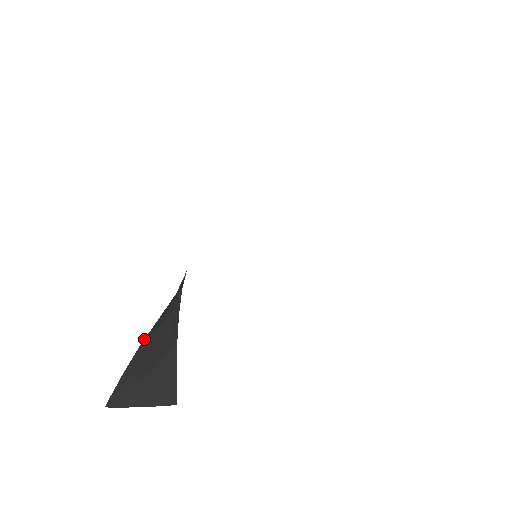
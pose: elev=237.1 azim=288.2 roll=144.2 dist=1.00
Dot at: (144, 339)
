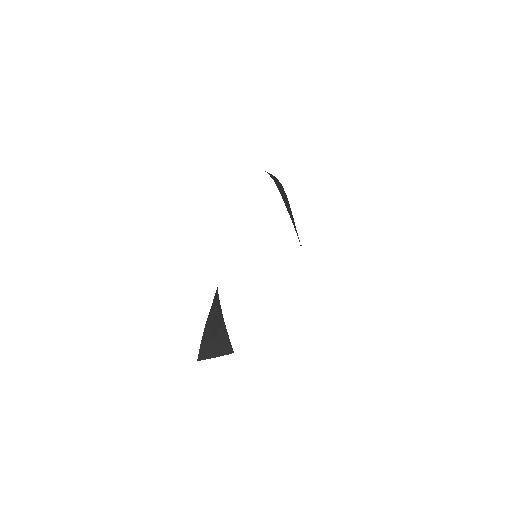
Dot at: (207, 319)
